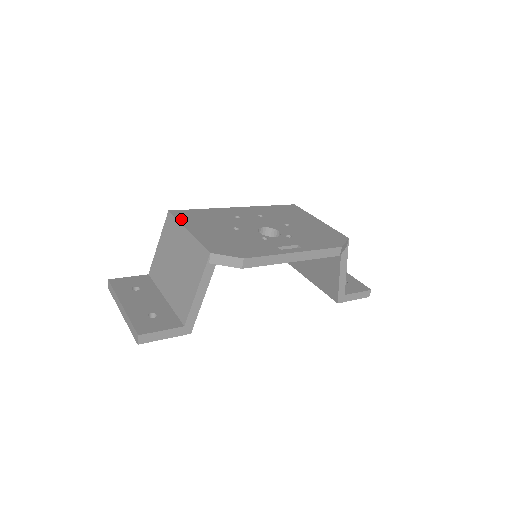
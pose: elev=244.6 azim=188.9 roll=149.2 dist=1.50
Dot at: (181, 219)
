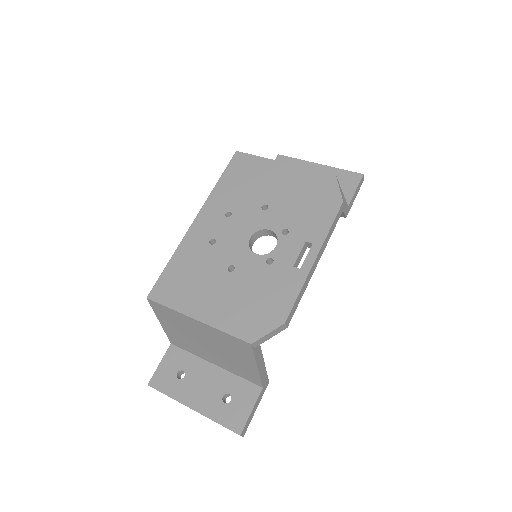
Dot at: (172, 304)
